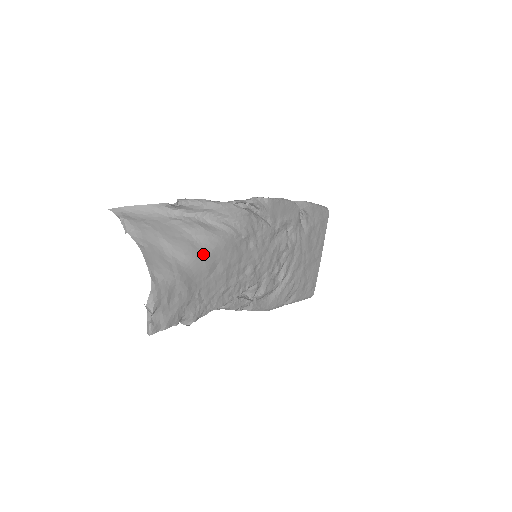
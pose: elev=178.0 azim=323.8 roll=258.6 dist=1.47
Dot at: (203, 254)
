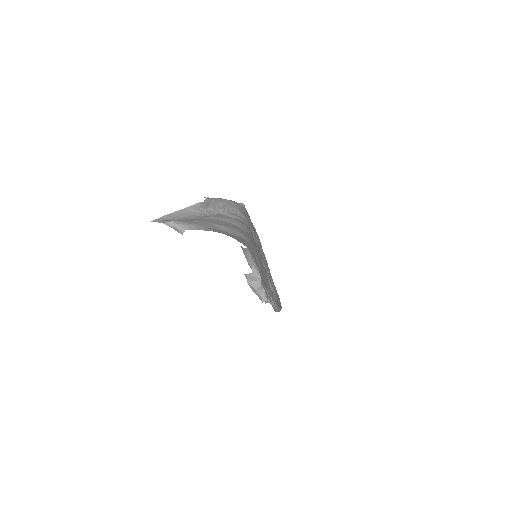
Dot at: (248, 236)
